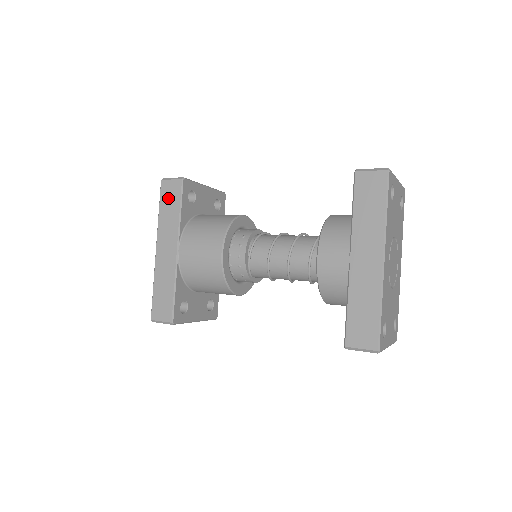
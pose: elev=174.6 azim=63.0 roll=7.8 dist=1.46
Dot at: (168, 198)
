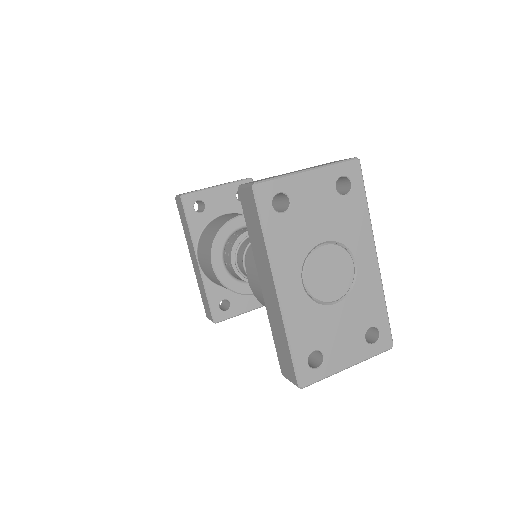
Dot at: (181, 214)
